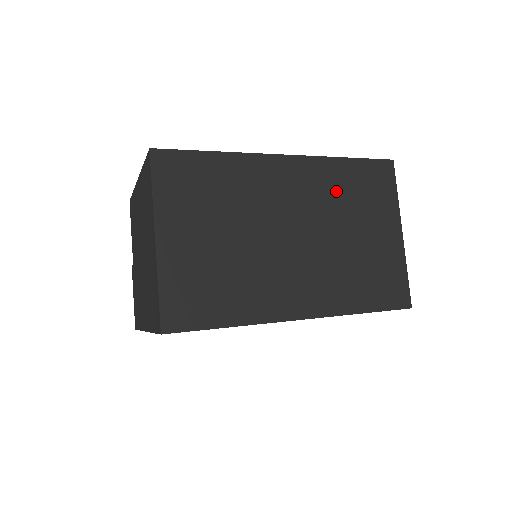
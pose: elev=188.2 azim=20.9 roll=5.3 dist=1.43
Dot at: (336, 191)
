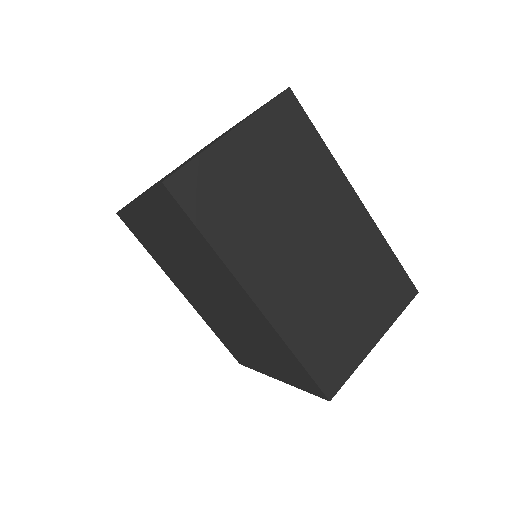
Dot at: (365, 259)
